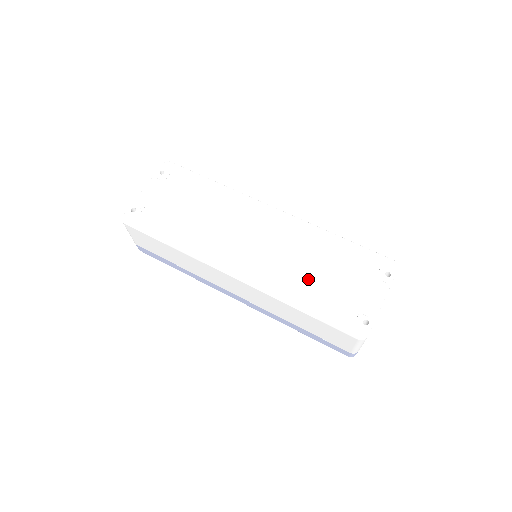
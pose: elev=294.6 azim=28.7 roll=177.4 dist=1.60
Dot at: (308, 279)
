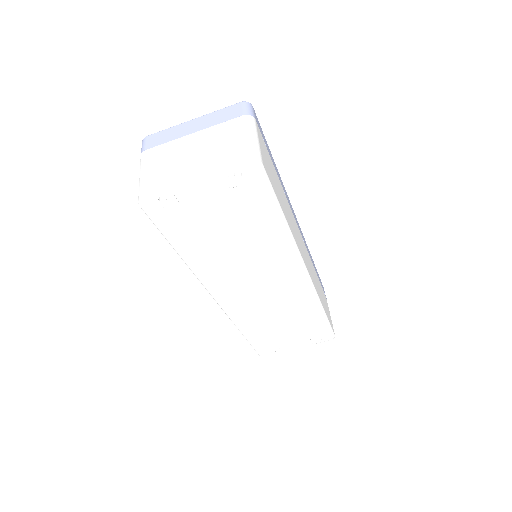
Dot at: (268, 324)
